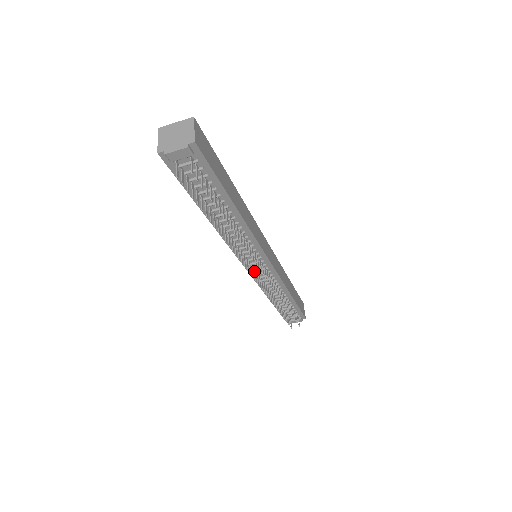
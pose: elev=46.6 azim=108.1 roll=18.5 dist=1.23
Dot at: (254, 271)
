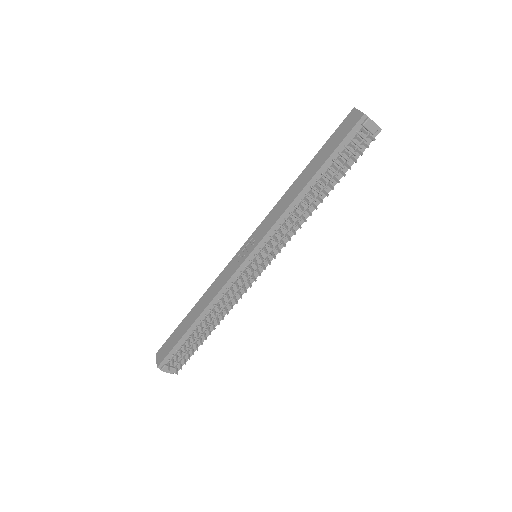
Dot at: (251, 265)
